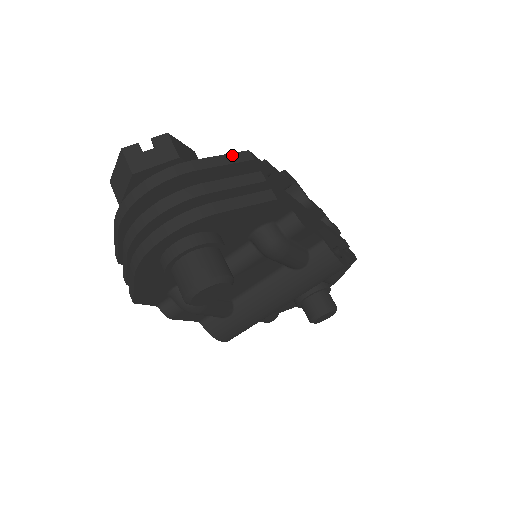
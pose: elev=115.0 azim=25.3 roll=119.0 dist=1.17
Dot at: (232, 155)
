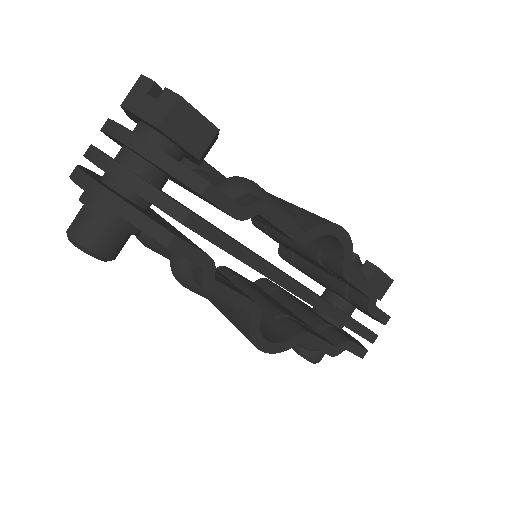
Dot at: (189, 172)
